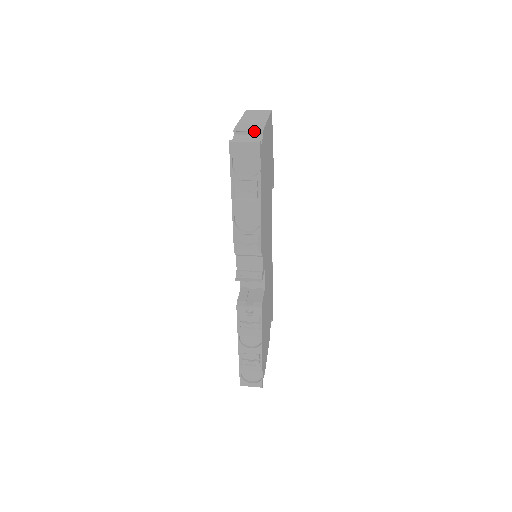
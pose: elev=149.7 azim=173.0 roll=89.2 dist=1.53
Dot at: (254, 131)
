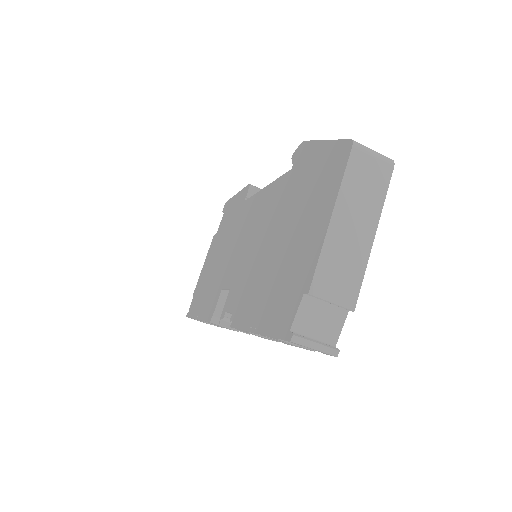
Dot at: (340, 306)
